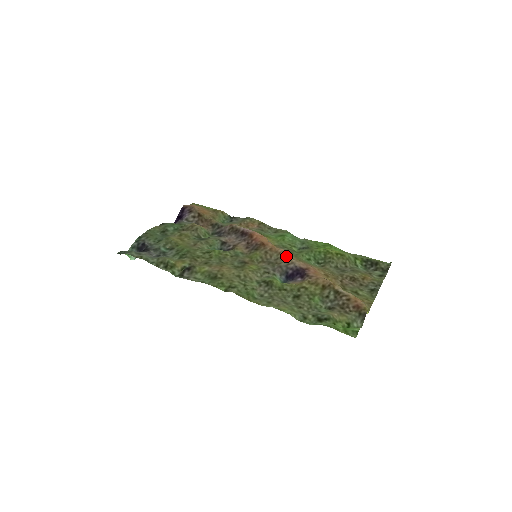
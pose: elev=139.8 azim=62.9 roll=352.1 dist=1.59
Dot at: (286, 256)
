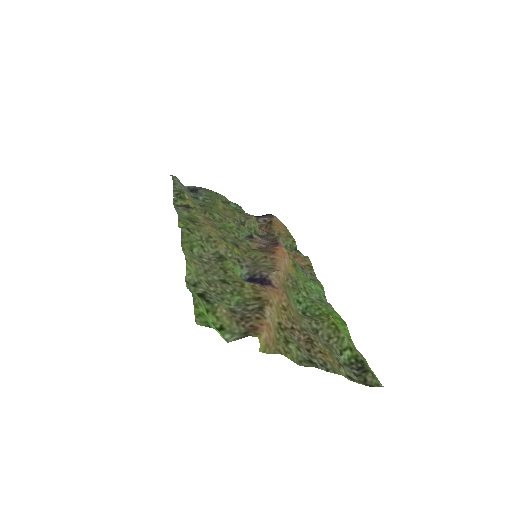
Dot at: (275, 270)
